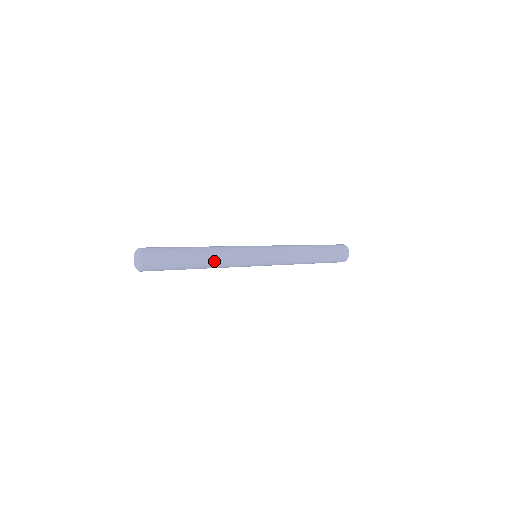
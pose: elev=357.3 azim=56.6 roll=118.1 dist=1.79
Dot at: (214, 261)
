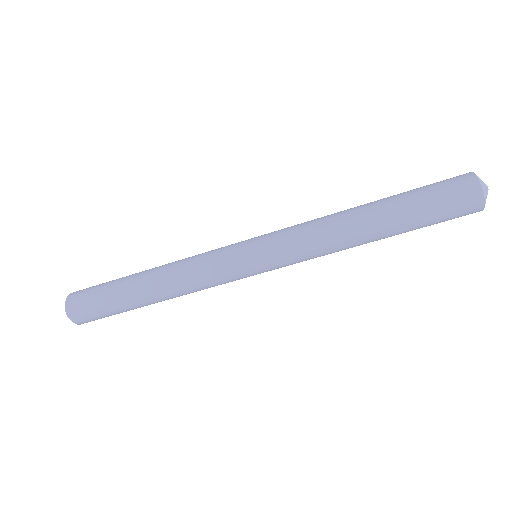
Dot at: (168, 288)
